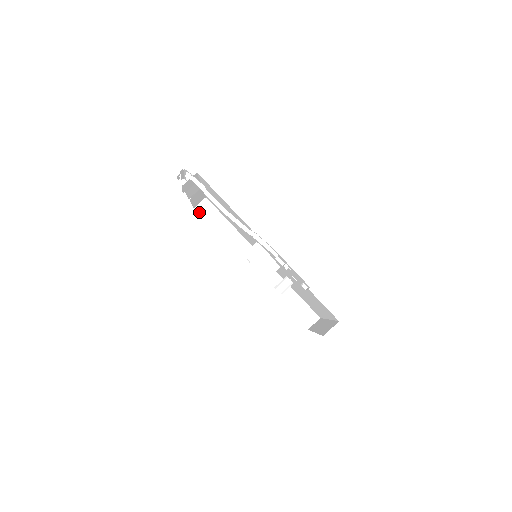
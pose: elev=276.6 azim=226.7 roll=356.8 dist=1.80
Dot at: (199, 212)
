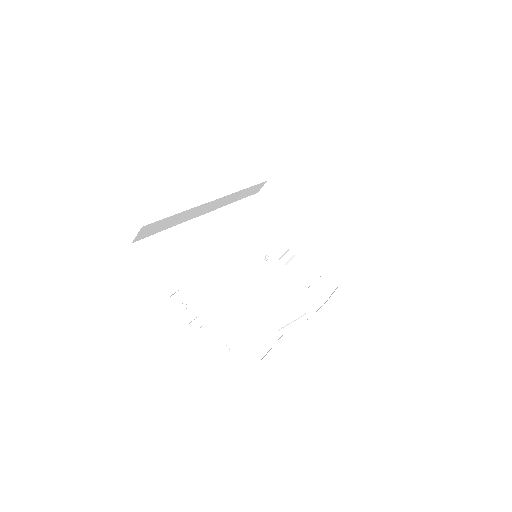
Dot at: (139, 239)
